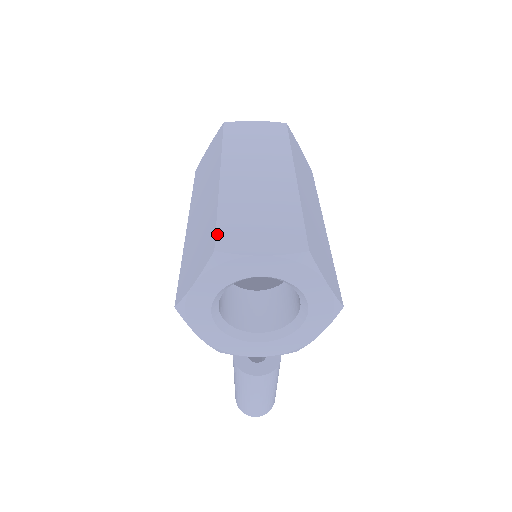
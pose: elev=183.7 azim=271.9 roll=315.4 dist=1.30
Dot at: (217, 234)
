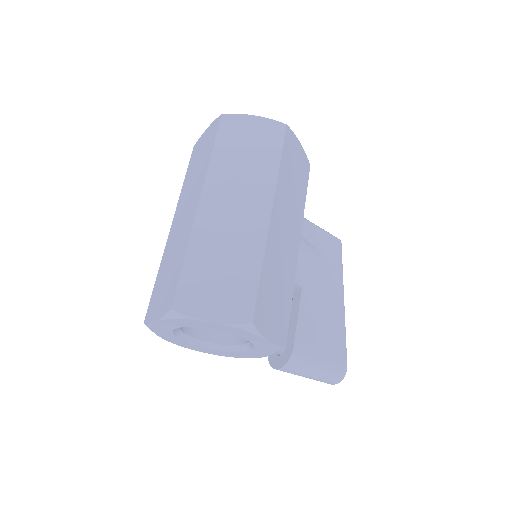
Dot at: (149, 304)
